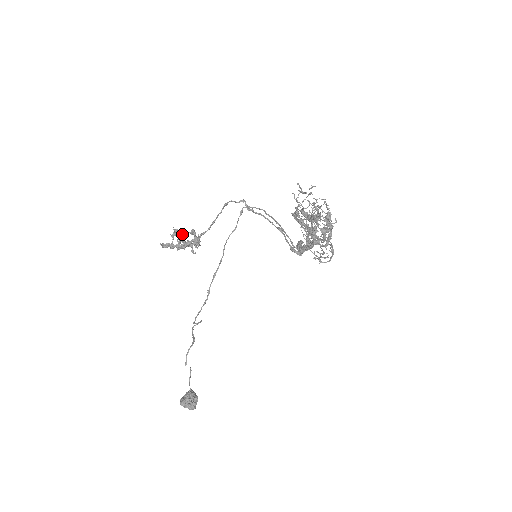
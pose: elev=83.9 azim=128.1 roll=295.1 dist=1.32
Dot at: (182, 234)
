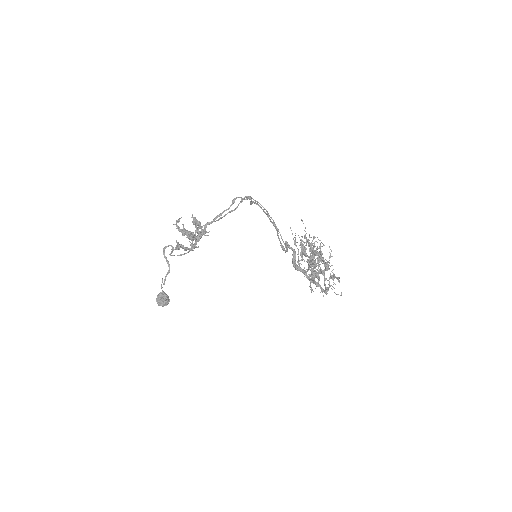
Dot at: (195, 237)
